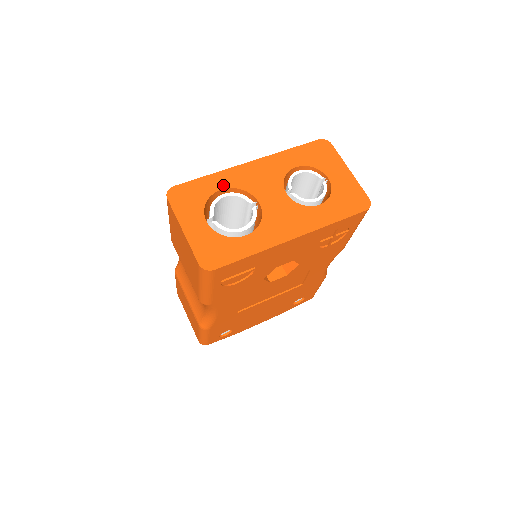
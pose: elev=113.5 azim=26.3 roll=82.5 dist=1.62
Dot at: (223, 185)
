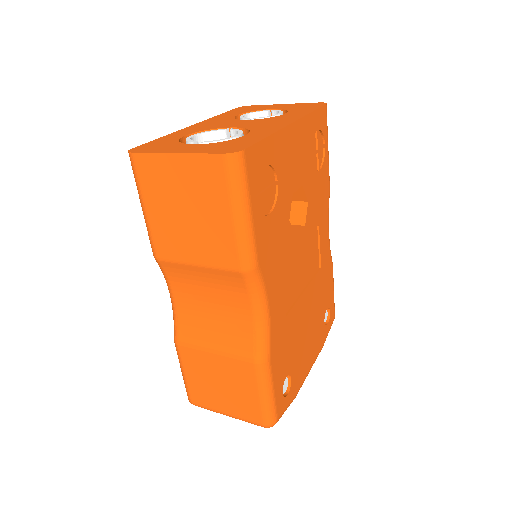
Dot at: (184, 134)
